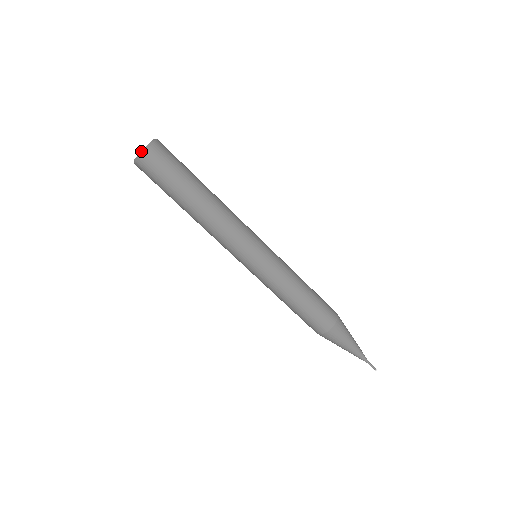
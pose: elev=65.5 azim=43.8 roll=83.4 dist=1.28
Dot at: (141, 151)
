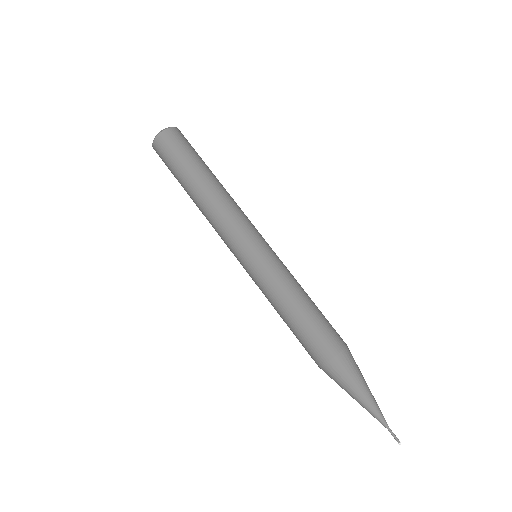
Dot at: occluded
